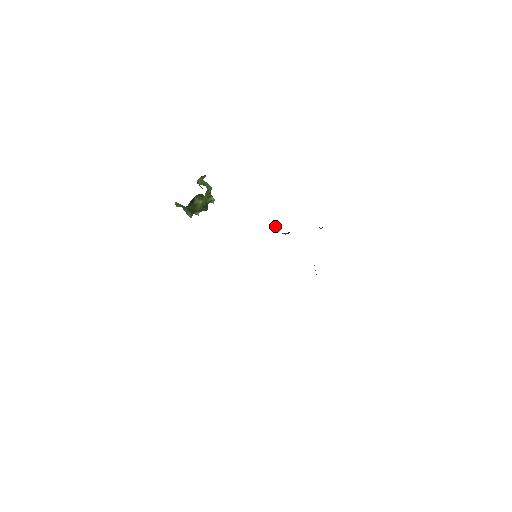
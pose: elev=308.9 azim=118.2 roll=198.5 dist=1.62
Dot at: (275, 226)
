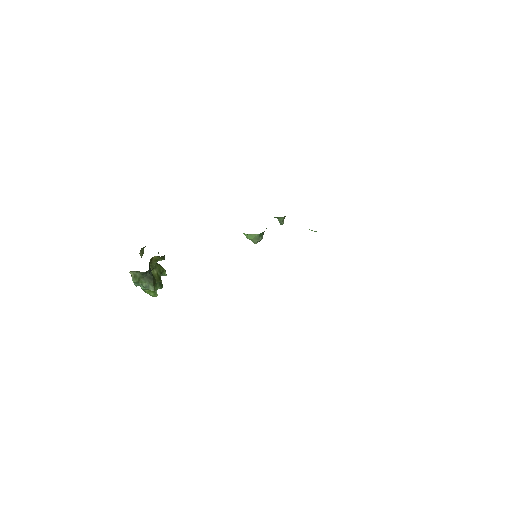
Dot at: (248, 236)
